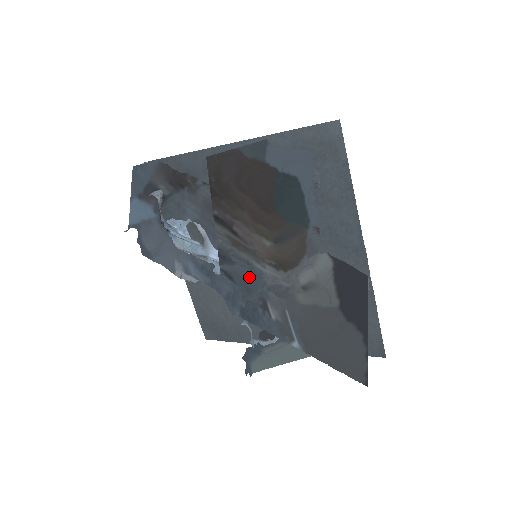
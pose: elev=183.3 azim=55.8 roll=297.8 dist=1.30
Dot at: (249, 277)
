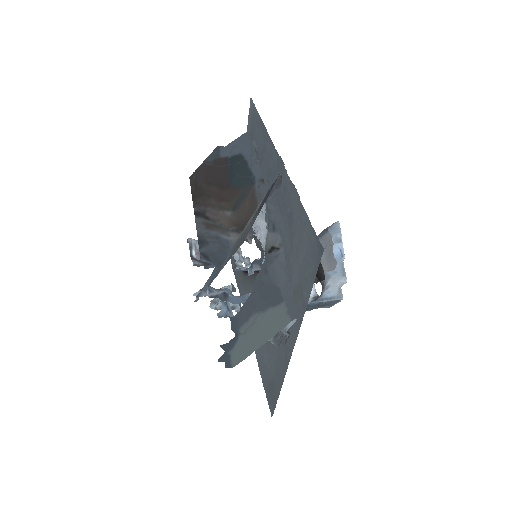
Dot at: (220, 251)
